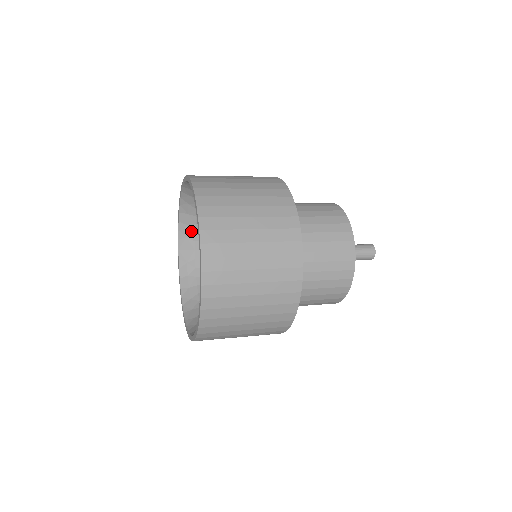
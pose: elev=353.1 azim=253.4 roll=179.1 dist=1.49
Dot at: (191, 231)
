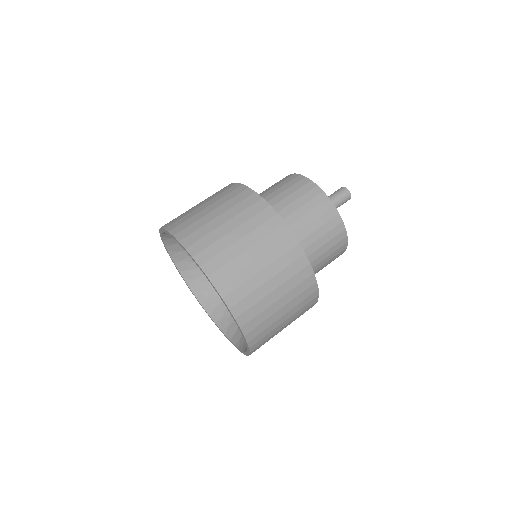
Dot at: occluded
